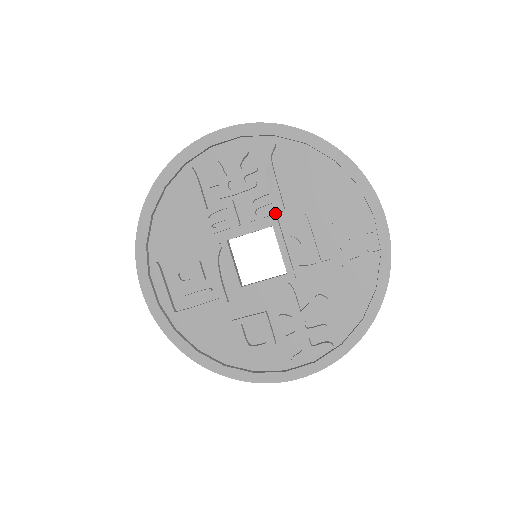
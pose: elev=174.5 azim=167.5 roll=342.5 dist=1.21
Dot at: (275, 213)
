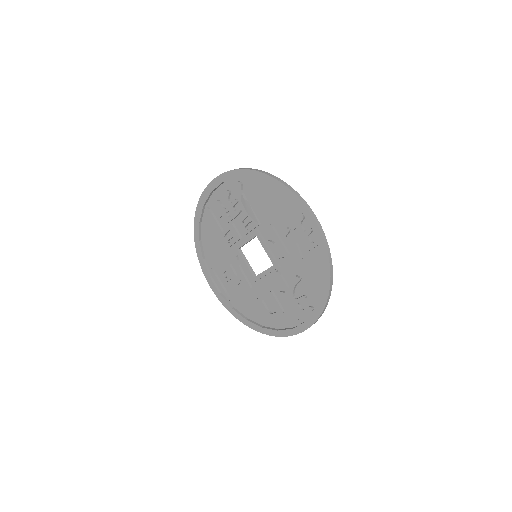
Dot at: (255, 227)
